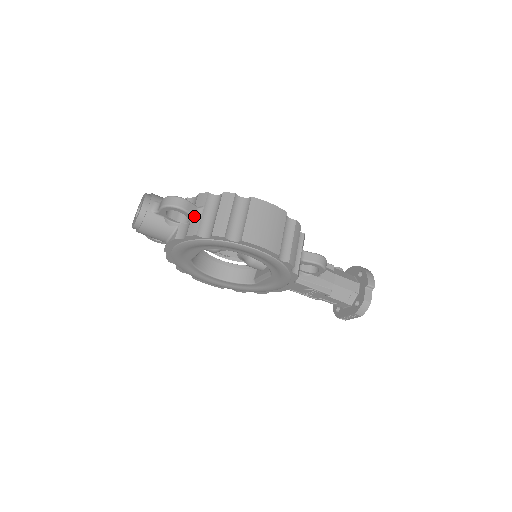
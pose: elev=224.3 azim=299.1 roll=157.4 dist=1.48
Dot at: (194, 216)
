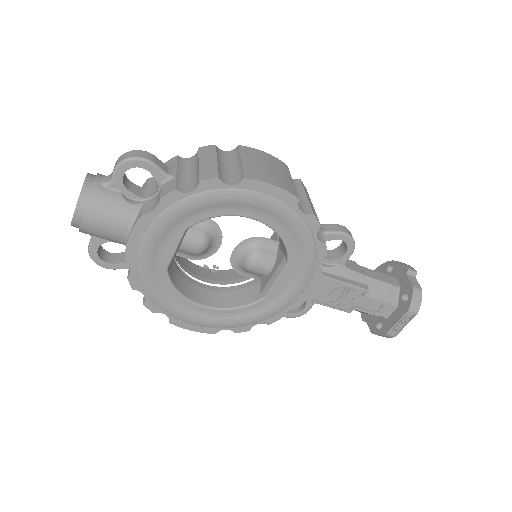
Dot at: (166, 174)
